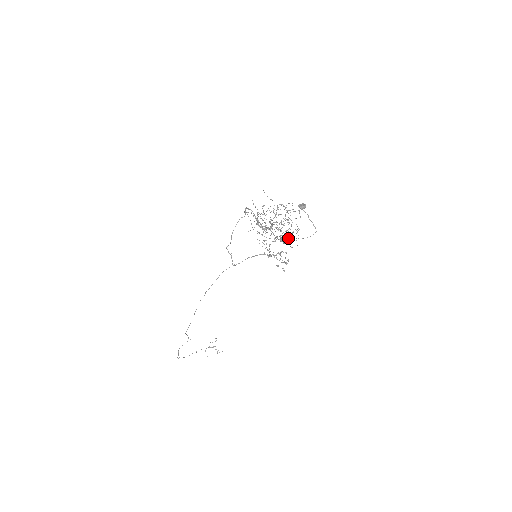
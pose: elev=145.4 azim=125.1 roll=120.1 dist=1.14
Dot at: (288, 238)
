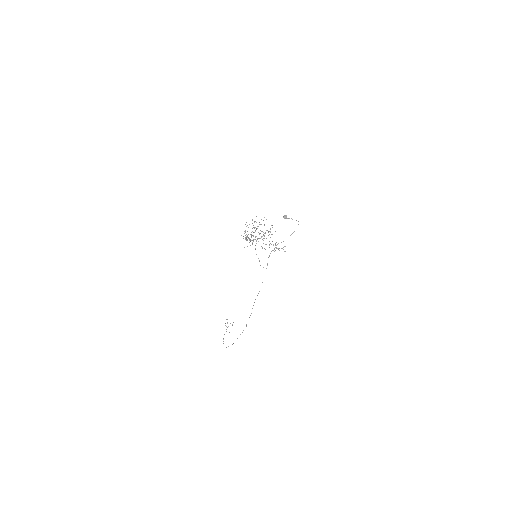
Dot at: (272, 234)
